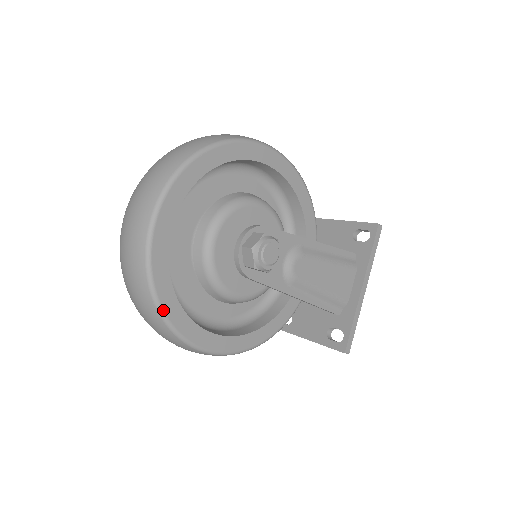
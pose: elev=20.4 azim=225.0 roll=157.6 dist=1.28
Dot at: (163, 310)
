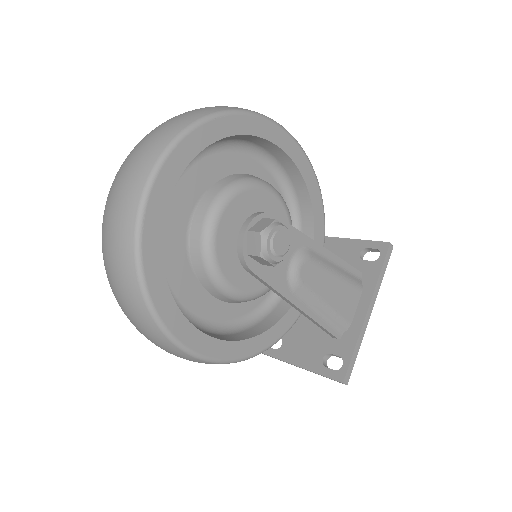
Dot at: (147, 288)
